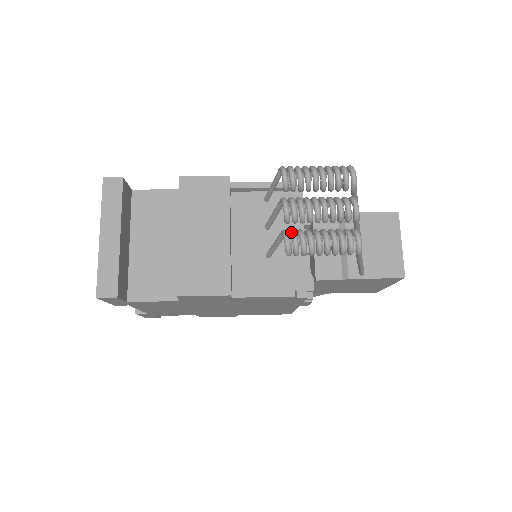
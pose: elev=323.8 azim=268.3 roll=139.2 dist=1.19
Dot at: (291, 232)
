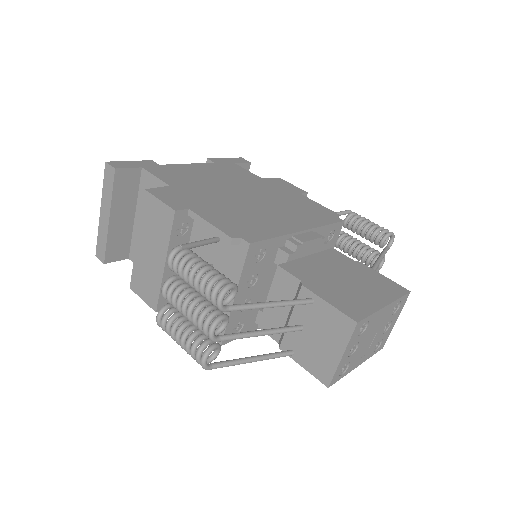
Dot at: (164, 314)
